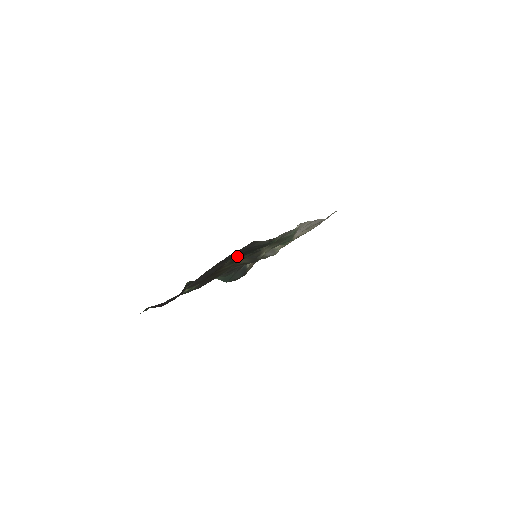
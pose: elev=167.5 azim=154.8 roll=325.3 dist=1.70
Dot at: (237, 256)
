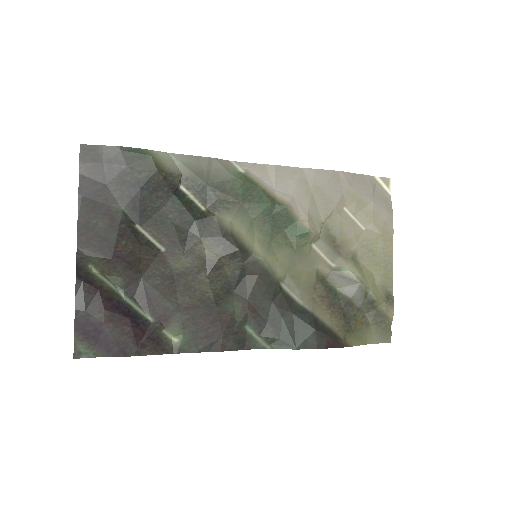
Dot at: (132, 207)
